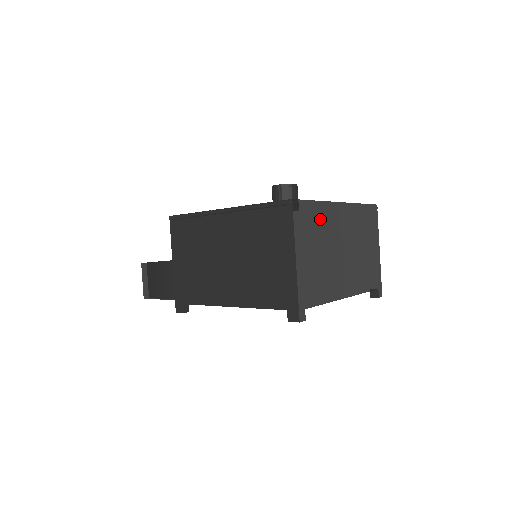
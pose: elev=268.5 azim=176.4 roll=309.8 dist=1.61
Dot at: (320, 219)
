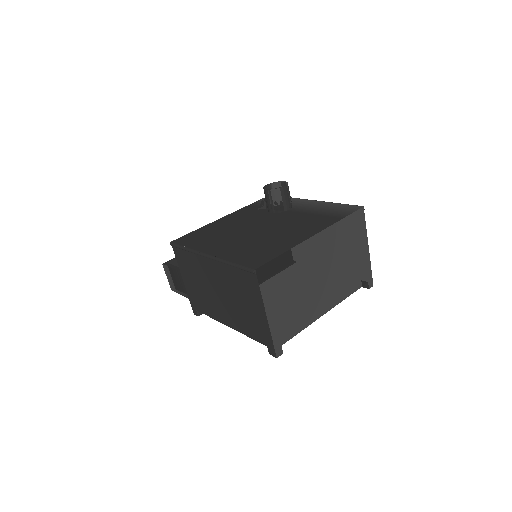
Dot at: (290, 266)
